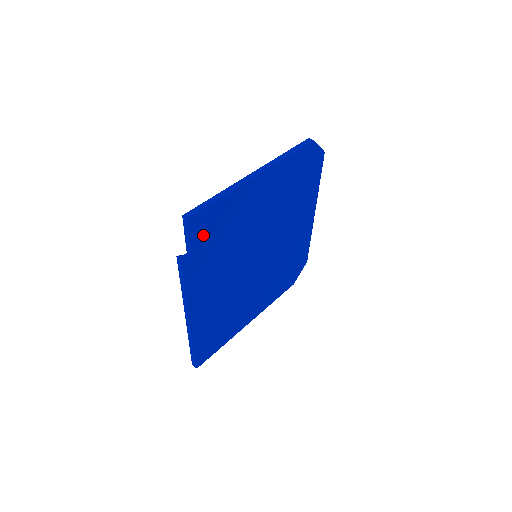
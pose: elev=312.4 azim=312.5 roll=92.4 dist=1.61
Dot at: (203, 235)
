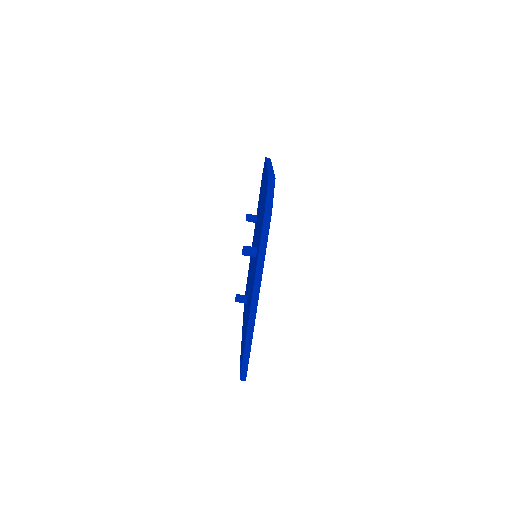
Dot at: occluded
